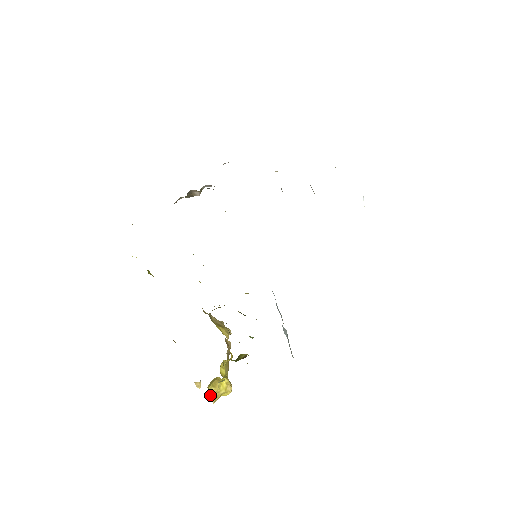
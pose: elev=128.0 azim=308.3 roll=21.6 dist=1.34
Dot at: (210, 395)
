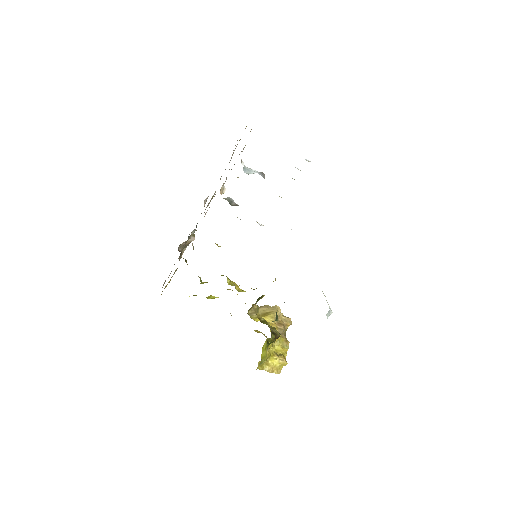
Dot at: occluded
